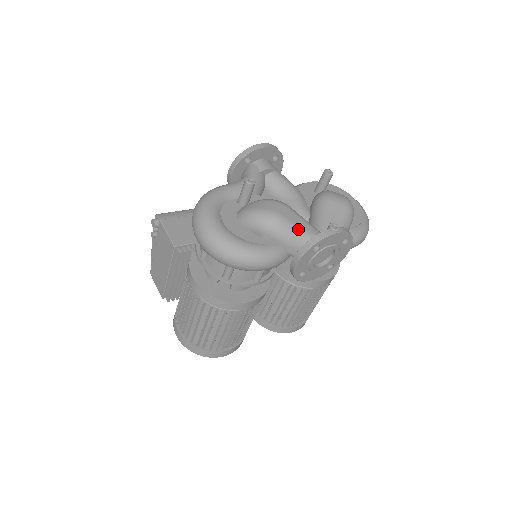
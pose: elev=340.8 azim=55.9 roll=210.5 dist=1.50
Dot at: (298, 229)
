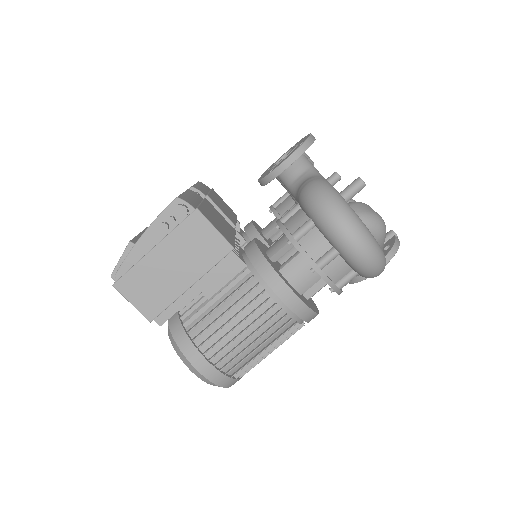
Dot at: occluded
